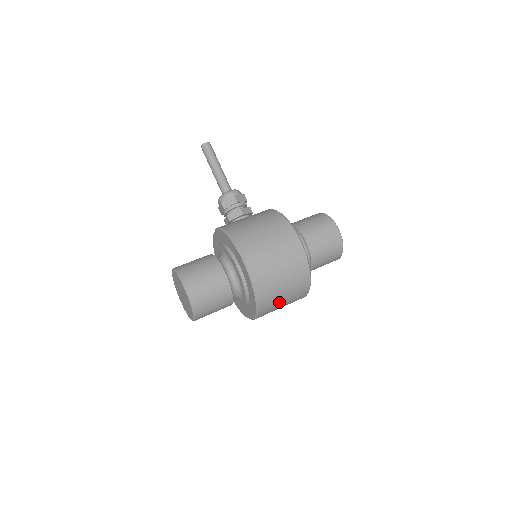
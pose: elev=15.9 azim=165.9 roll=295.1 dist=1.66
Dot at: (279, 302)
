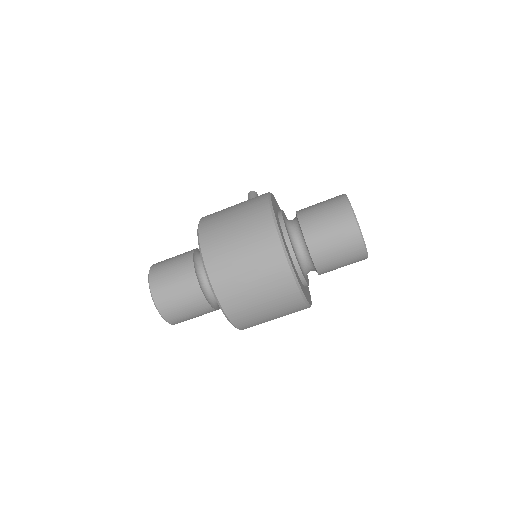
Dot at: (240, 272)
